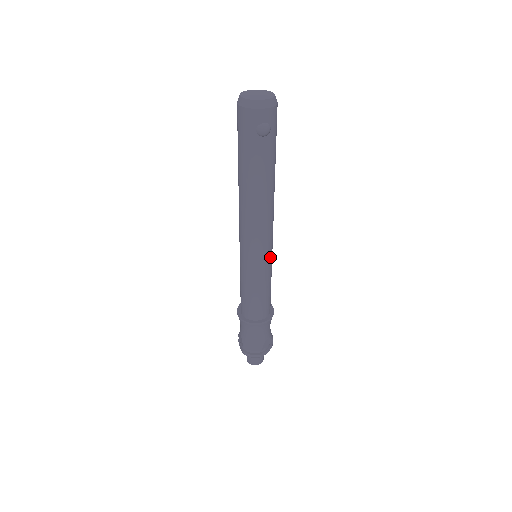
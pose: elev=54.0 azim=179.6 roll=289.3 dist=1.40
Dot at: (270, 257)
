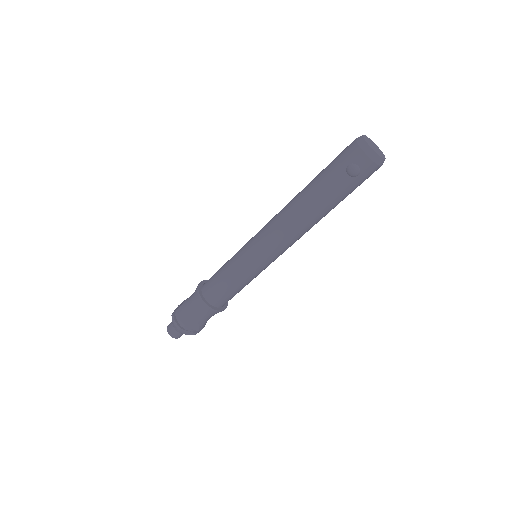
Dot at: (263, 266)
